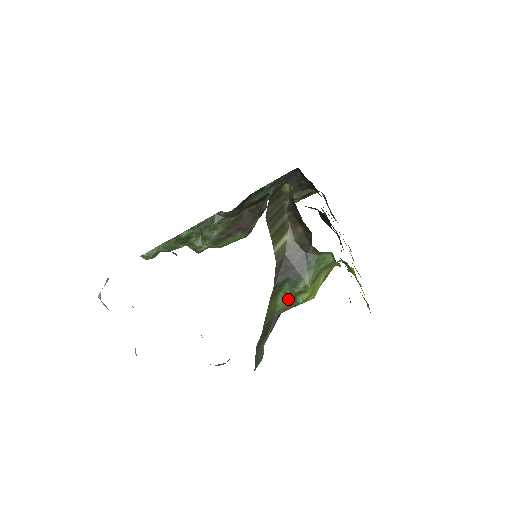
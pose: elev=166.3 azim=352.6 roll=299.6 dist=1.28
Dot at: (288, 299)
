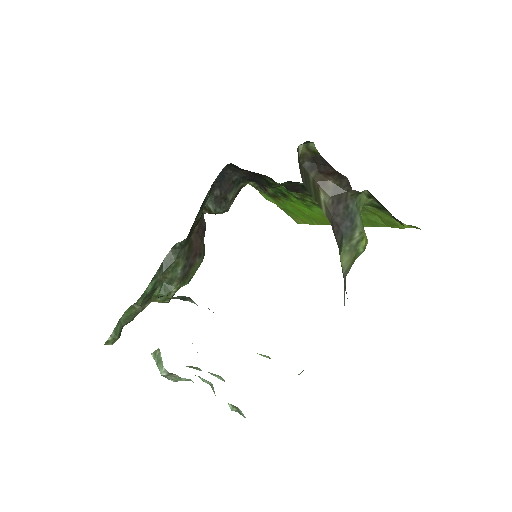
Dot at: (350, 255)
